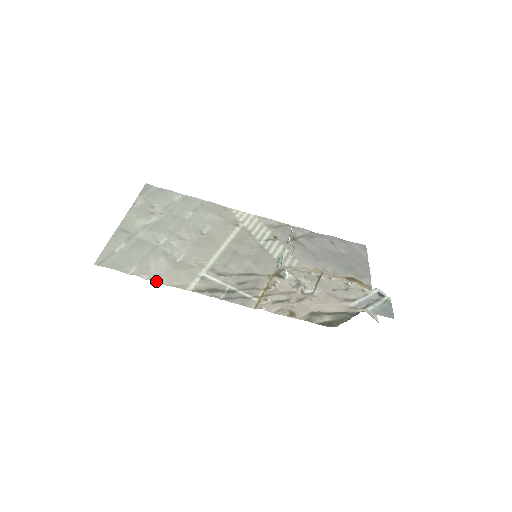
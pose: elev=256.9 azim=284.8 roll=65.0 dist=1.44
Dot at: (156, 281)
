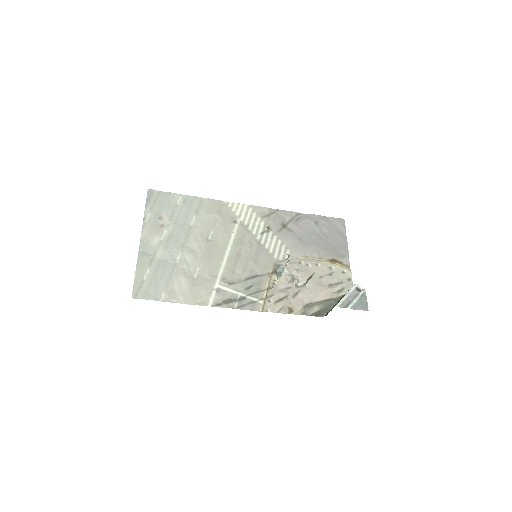
Dot at: (183, 303)
